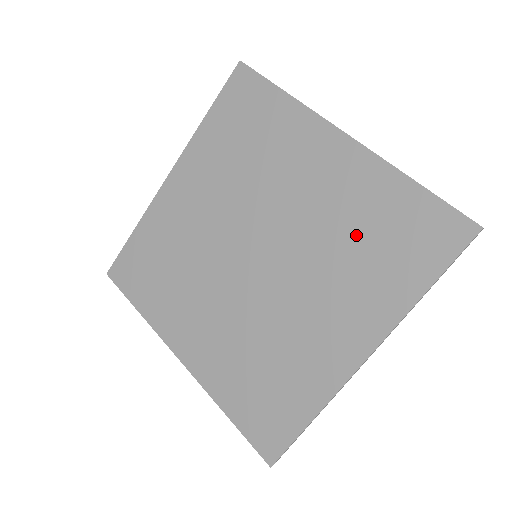
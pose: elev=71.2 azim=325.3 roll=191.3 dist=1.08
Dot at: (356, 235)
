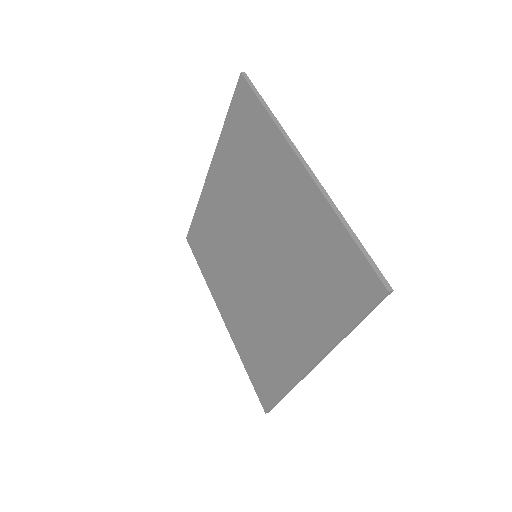
Dot at: (244, 167)
